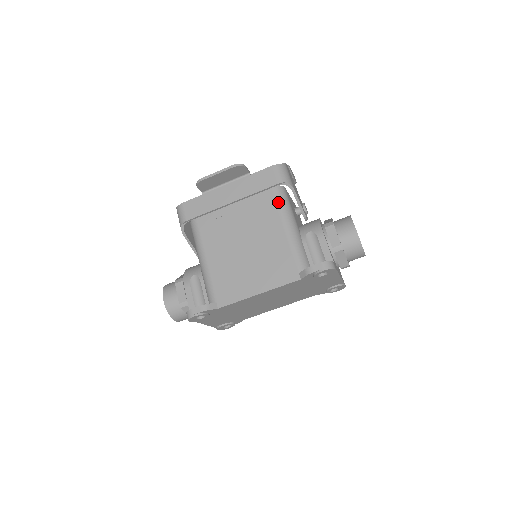
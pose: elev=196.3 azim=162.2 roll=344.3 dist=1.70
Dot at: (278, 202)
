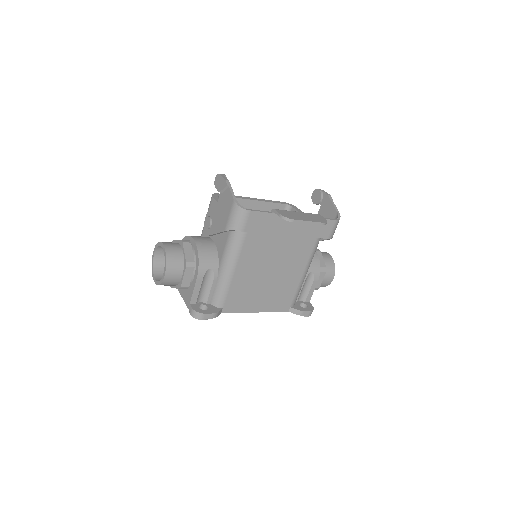
Dot at: (315, 248)
